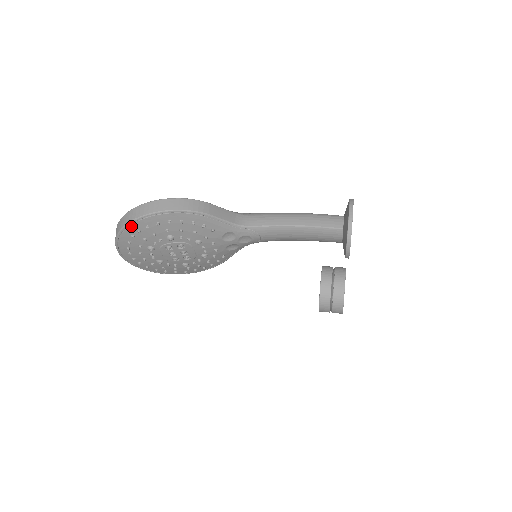
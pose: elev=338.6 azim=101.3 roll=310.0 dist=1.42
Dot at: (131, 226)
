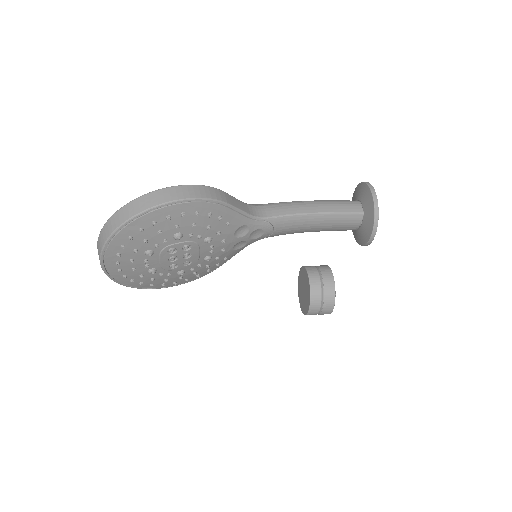
Dot at: (132, 223)
